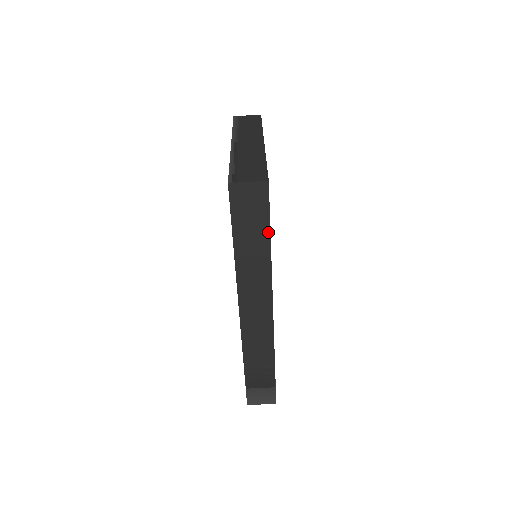
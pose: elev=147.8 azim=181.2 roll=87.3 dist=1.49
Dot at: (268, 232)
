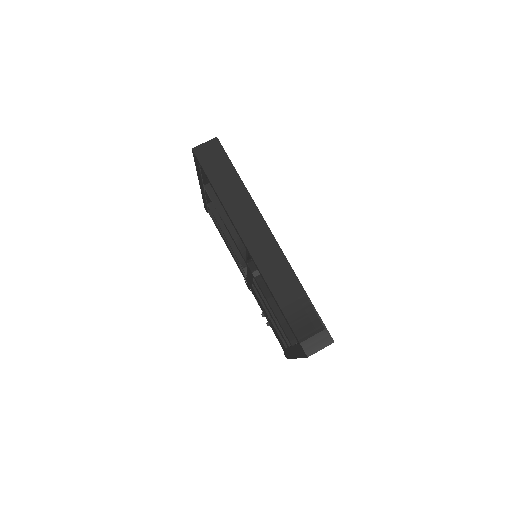
Dot at: (234, 171)
